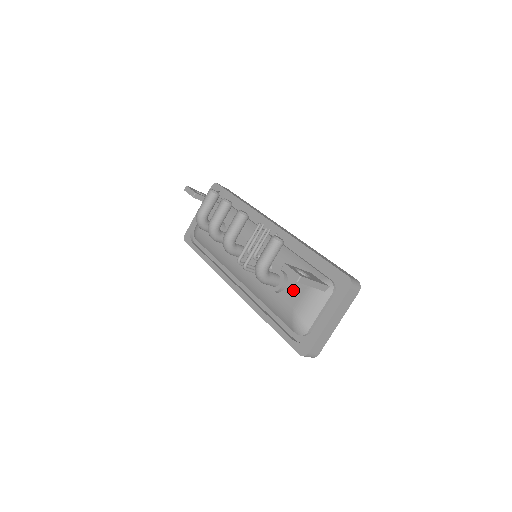
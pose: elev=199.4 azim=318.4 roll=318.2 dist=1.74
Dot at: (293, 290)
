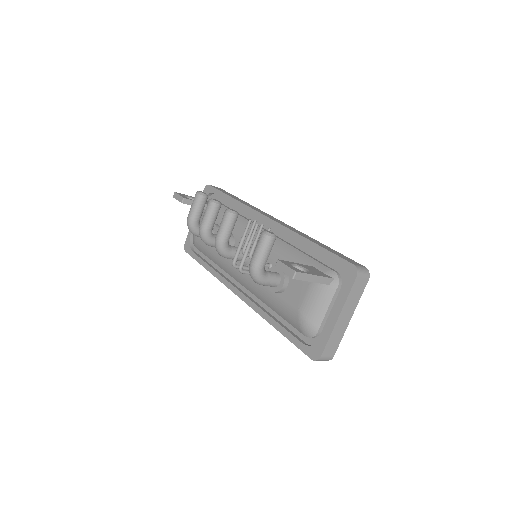
Dot at: (295, 288)
